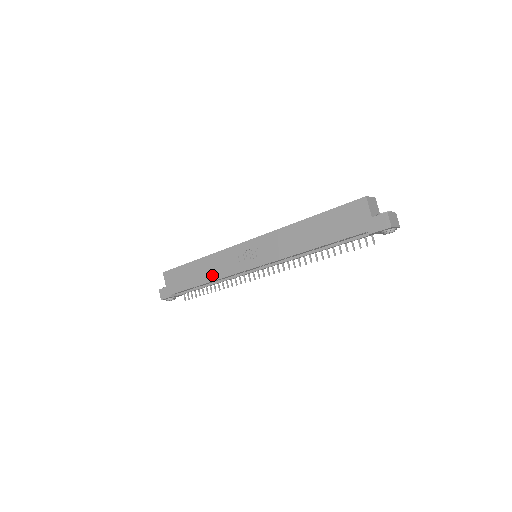
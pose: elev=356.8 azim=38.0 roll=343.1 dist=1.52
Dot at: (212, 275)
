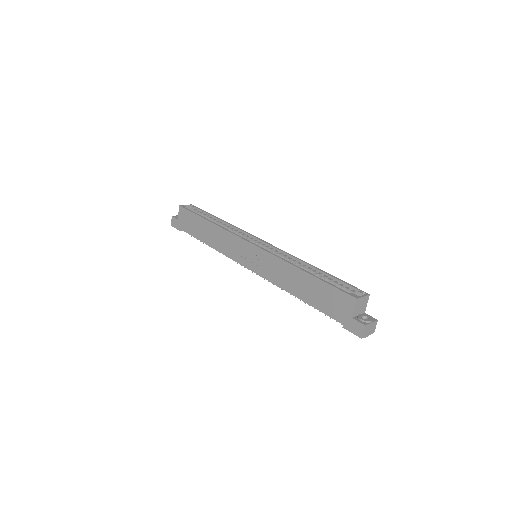
Dot at: (215, 244)
